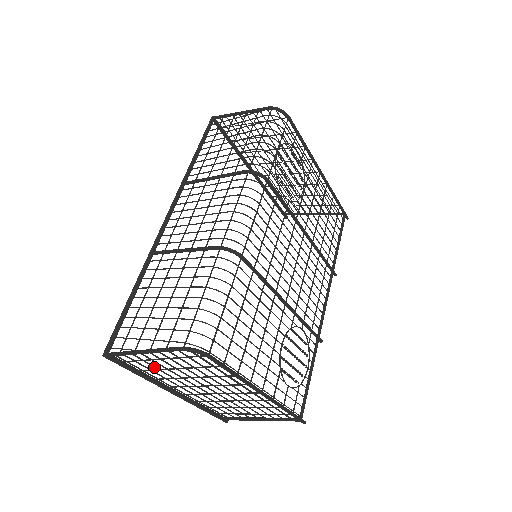
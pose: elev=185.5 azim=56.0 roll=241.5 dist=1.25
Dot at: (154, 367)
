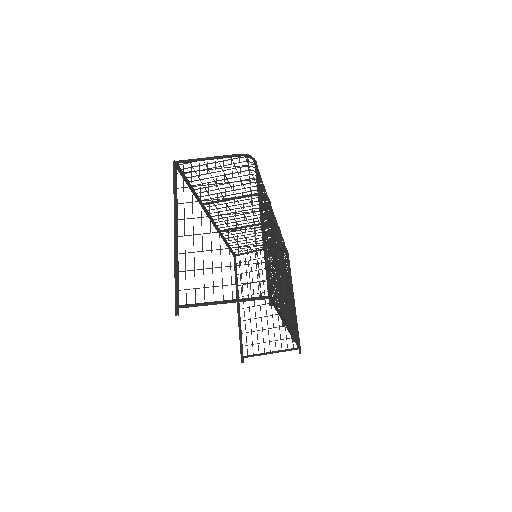
Dot at: occluded
